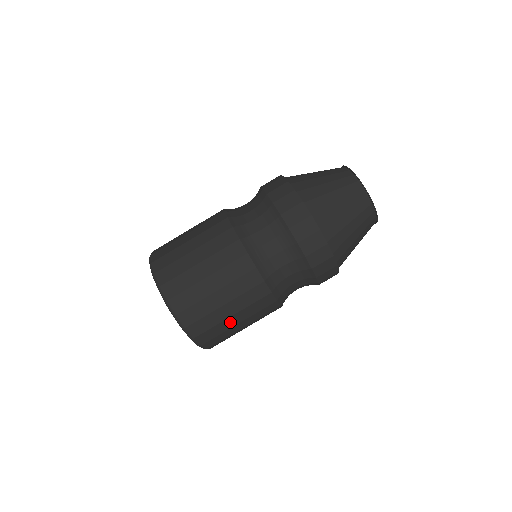
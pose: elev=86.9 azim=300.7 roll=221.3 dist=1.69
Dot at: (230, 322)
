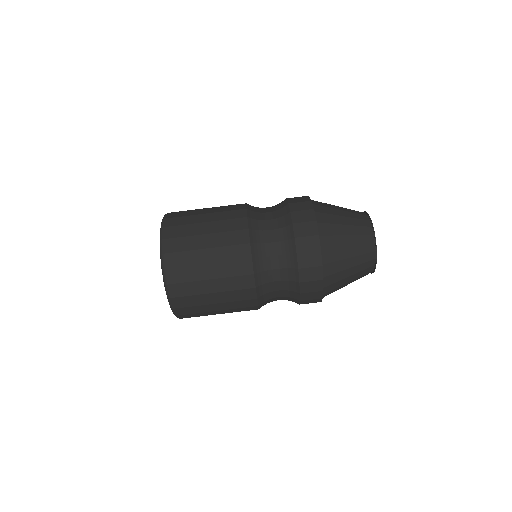
Dot at: occluded
